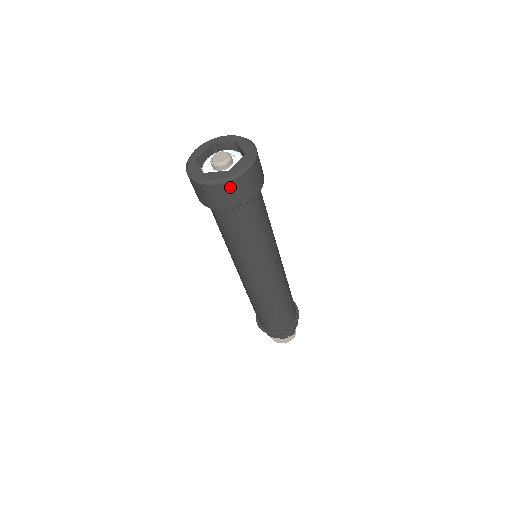
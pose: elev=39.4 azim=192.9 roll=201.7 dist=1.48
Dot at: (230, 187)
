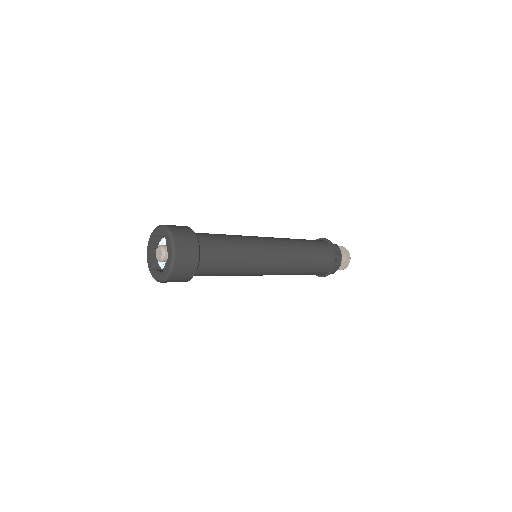
Dot at: (180, 262)
